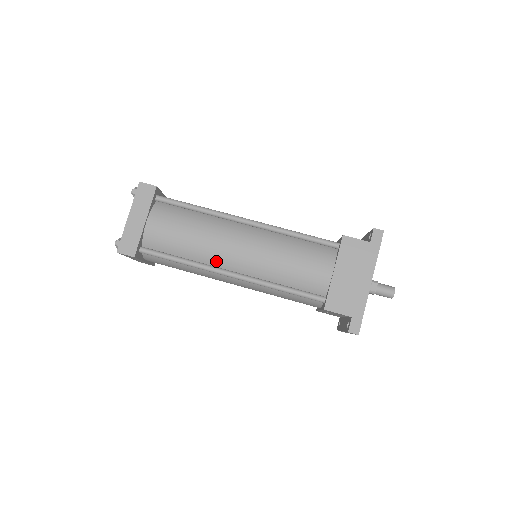
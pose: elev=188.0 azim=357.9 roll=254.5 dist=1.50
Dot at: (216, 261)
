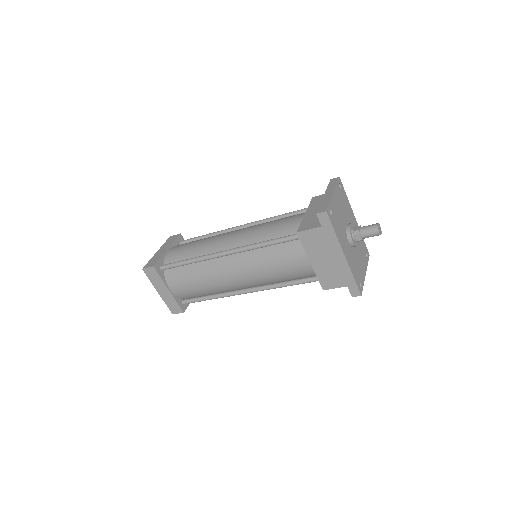
Dot at: (230, 289)
